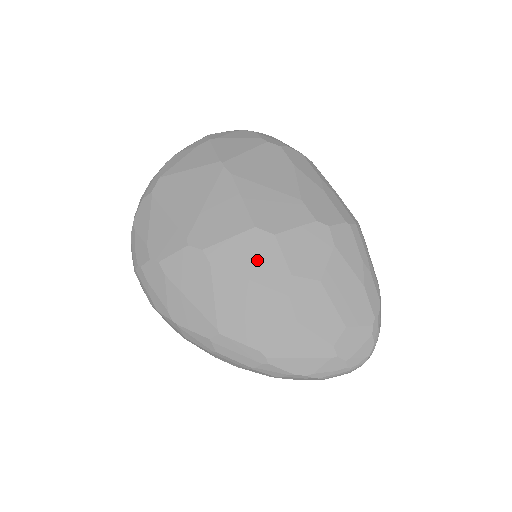
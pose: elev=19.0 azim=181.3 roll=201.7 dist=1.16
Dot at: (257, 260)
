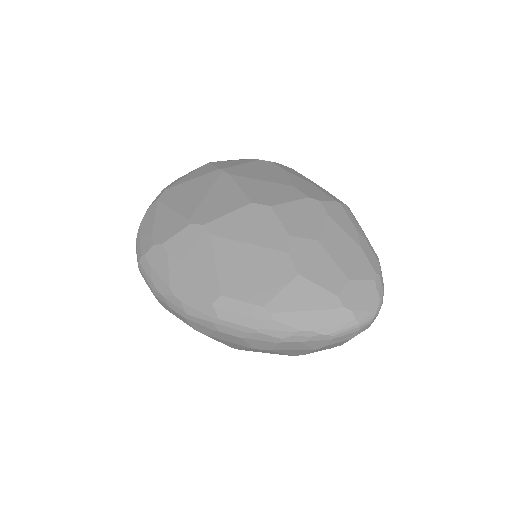
Dot at: (256, 227)
